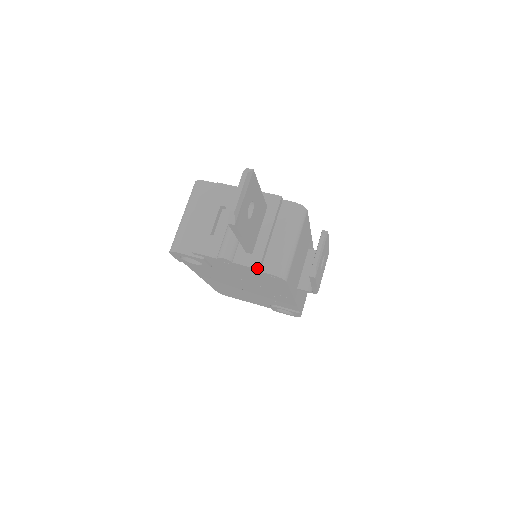
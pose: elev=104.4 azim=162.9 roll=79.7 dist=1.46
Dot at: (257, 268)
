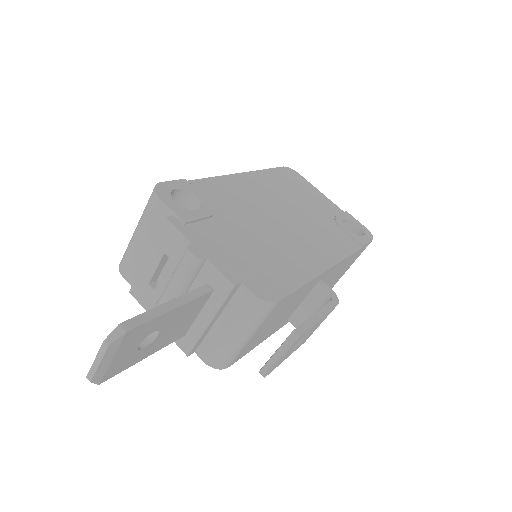
Dot at: (186, 354)
